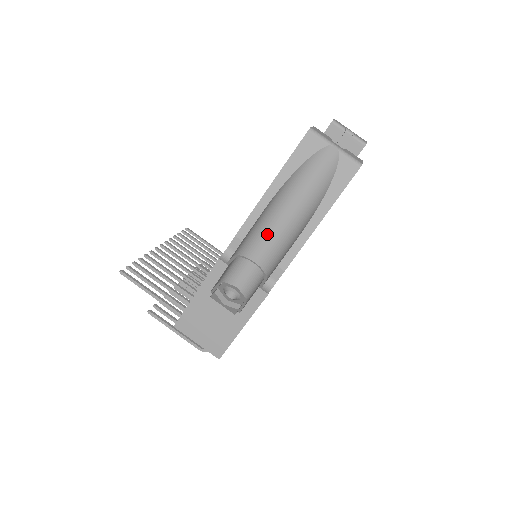
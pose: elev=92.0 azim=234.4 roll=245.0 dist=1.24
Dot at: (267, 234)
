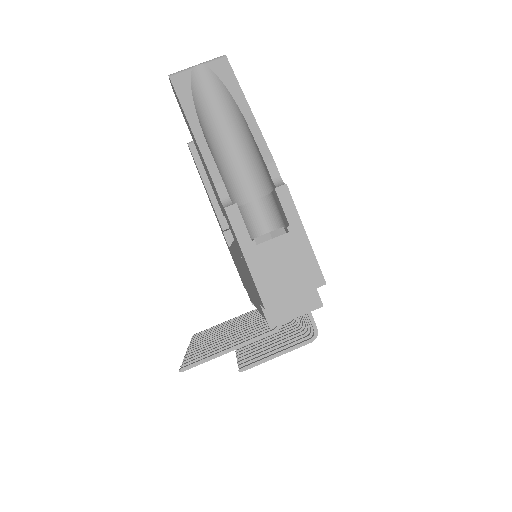
Dot at: (233, 171)
